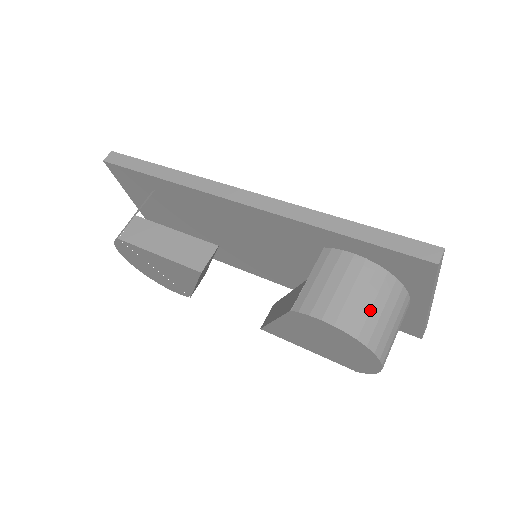
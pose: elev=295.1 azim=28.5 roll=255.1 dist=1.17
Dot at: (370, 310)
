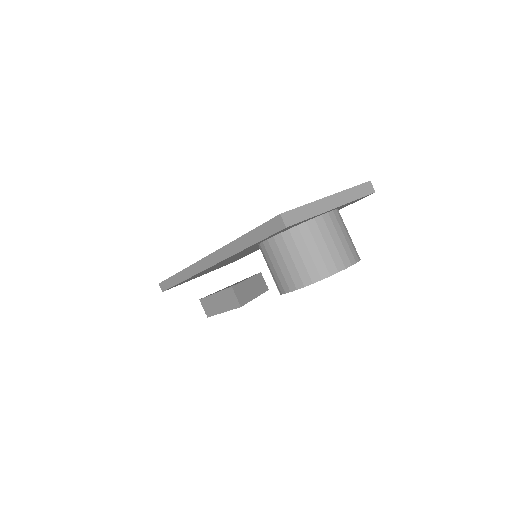
Dot at: (303, 261)
